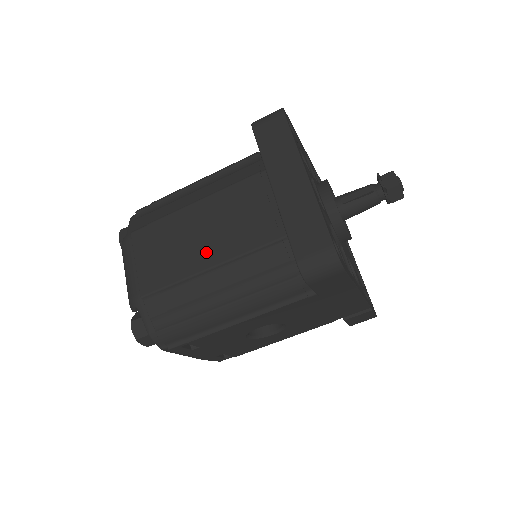
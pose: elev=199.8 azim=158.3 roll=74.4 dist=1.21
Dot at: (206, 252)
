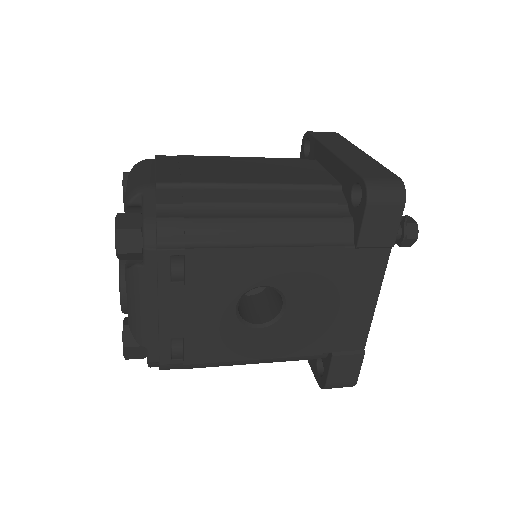
Dot at: (247, 176)
